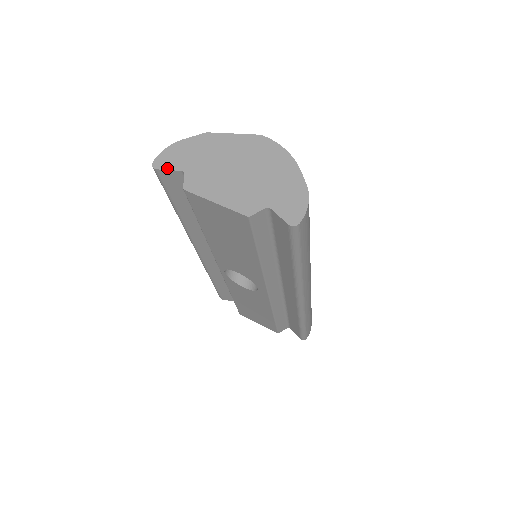
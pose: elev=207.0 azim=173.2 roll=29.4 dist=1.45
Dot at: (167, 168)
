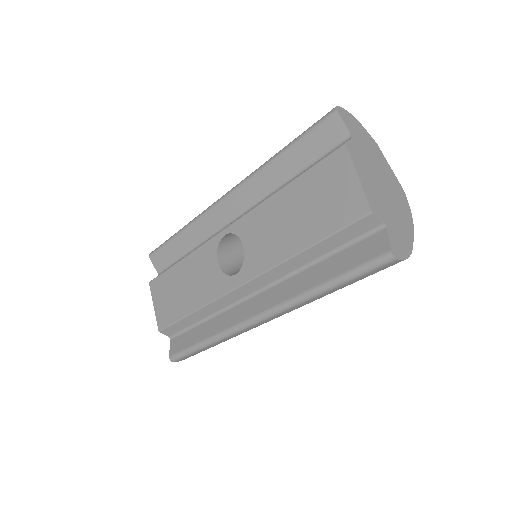
Dot at: (344, 121)
